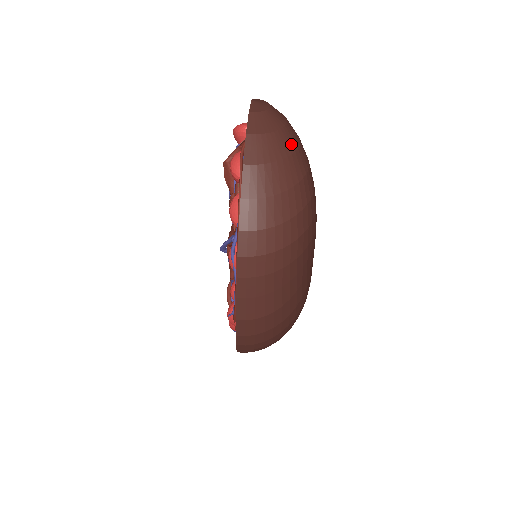
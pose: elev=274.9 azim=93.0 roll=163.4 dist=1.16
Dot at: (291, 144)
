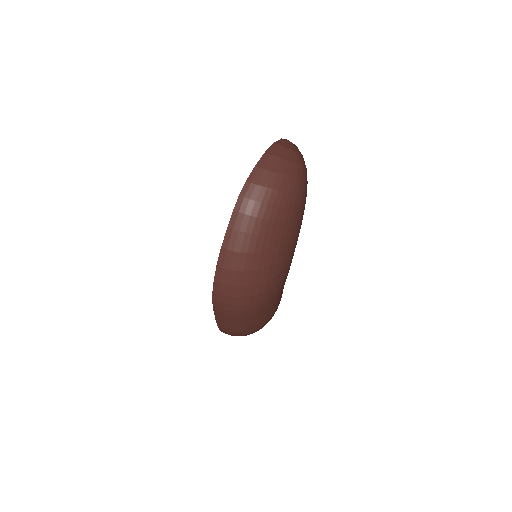
Dot at: (297, 160)
